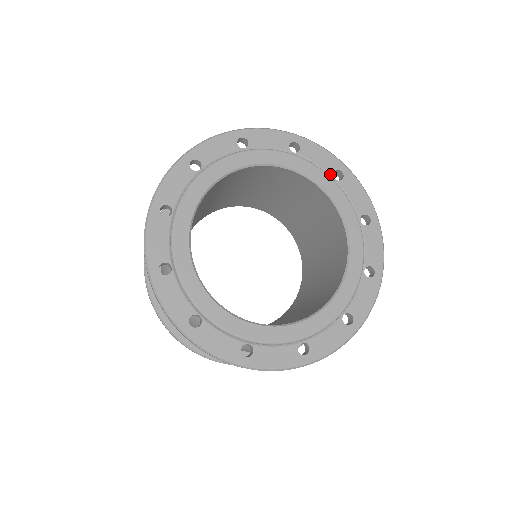
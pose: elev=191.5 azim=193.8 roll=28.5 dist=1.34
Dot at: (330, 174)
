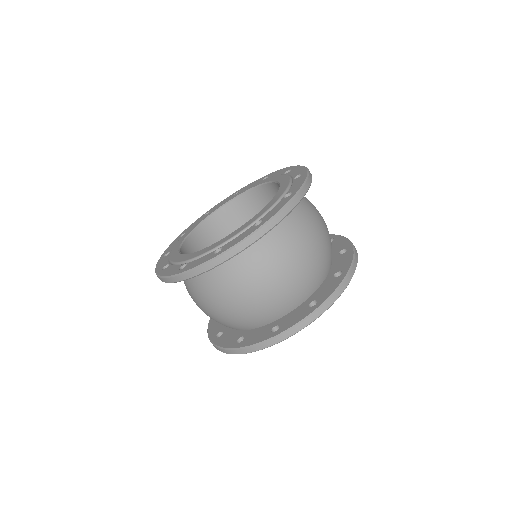
Dot at: occluded
